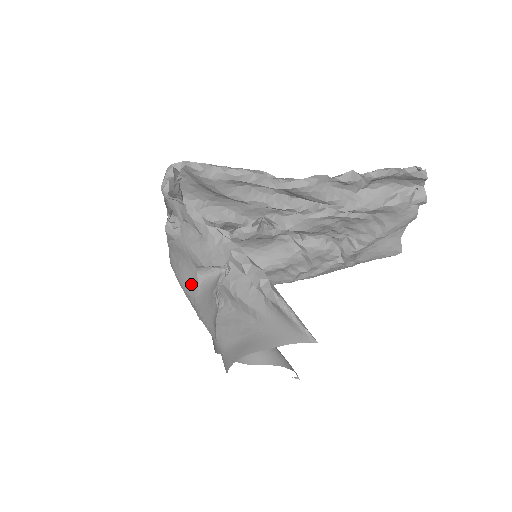
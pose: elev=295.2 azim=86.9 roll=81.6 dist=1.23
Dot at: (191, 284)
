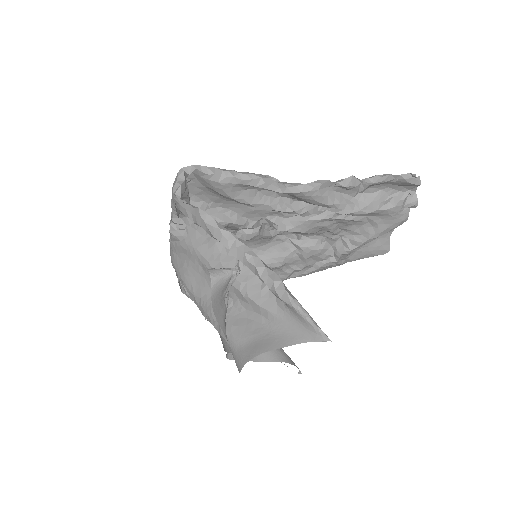
Dot at: (196, 284)
